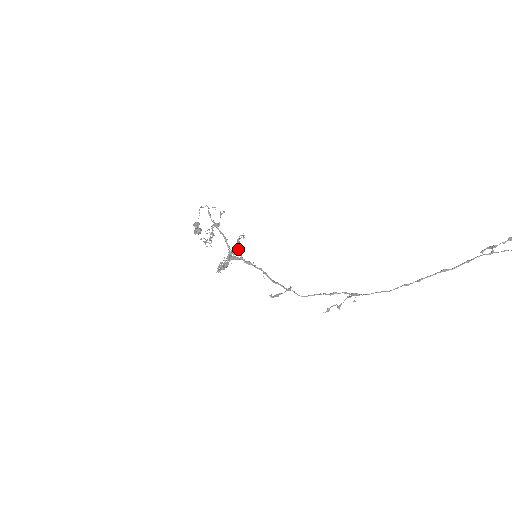
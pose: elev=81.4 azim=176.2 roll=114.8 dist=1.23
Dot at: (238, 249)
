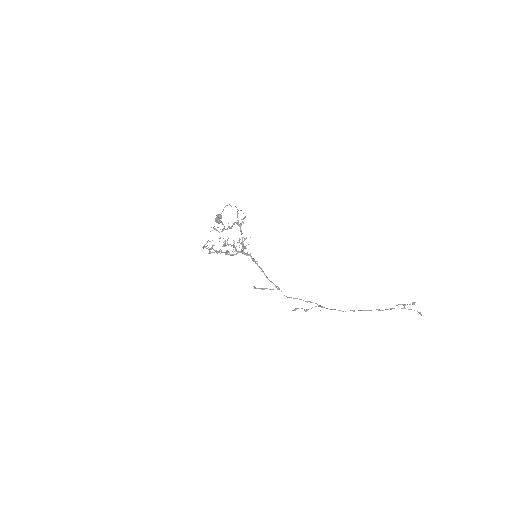
Dot at: occluded
